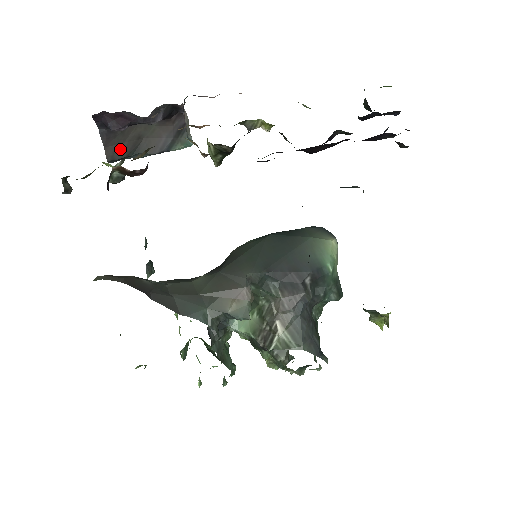
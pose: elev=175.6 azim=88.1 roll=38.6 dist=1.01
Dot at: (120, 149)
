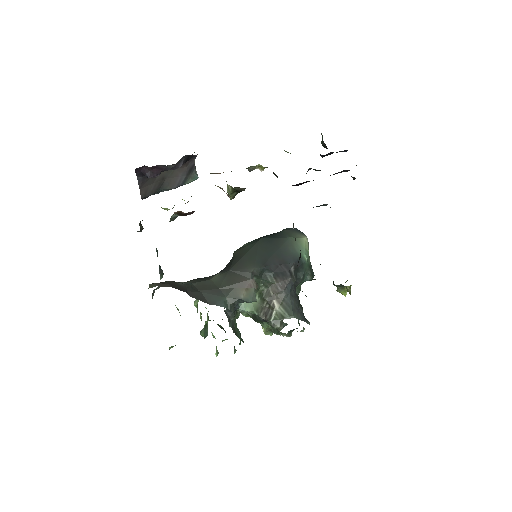
Dot at: (150, 188)
